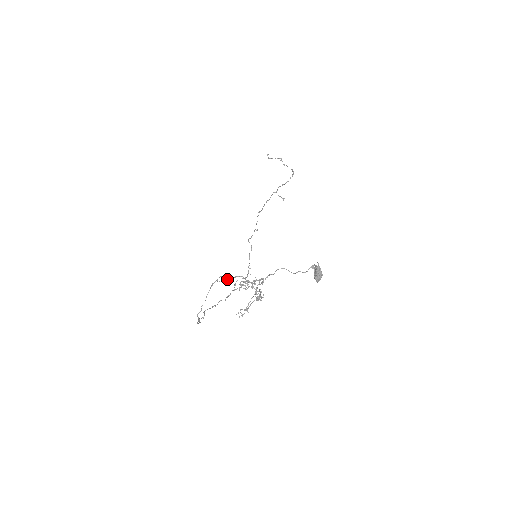
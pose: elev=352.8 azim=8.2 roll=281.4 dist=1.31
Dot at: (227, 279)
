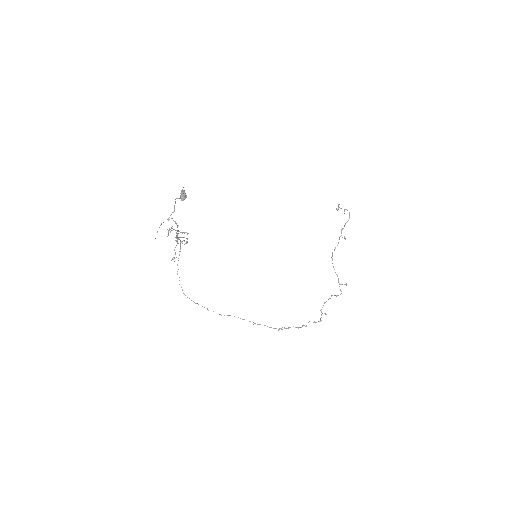
Dot at: (176, 238)
